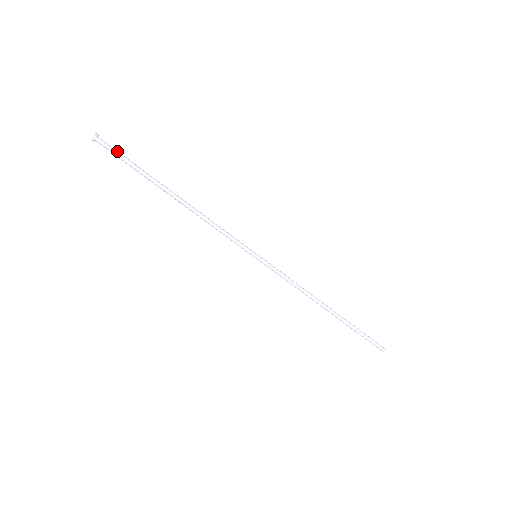
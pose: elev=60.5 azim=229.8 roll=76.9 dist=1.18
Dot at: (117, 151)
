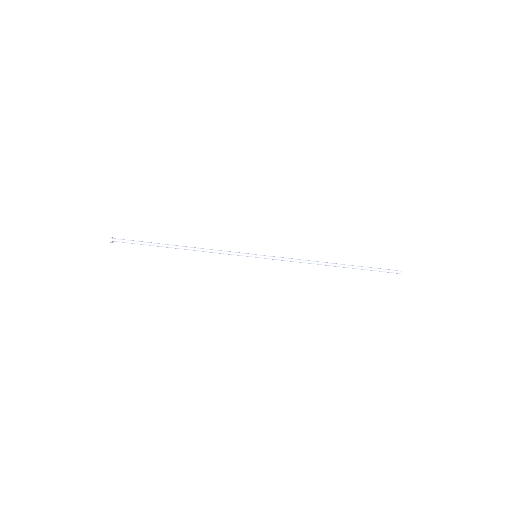
Dot at: (128, 240)
